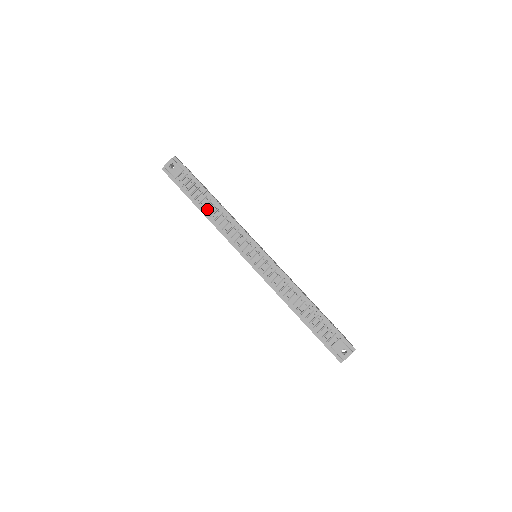
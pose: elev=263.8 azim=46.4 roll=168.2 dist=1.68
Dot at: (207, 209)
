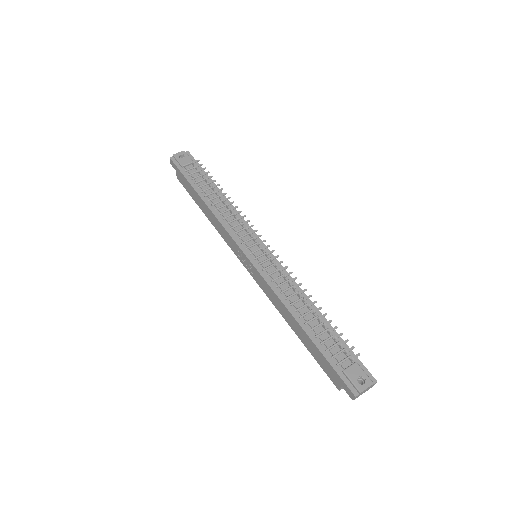
Dot at: (210, 198)
